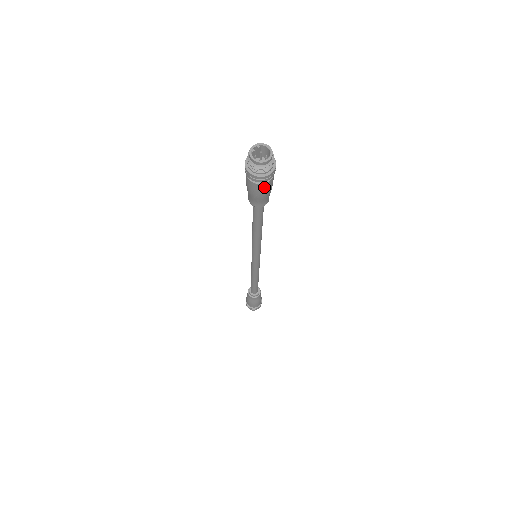
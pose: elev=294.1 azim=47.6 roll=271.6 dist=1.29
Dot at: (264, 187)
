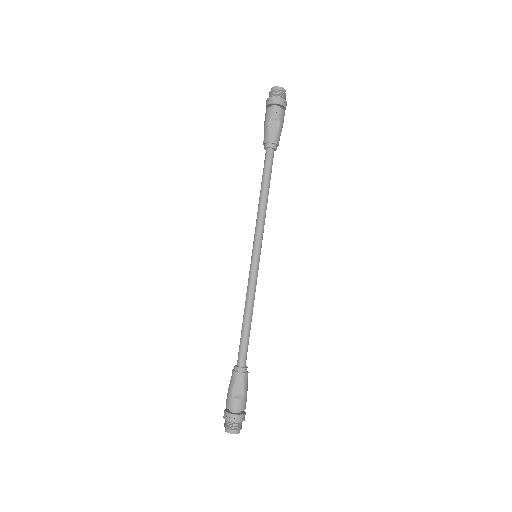
Dot at: occluded
